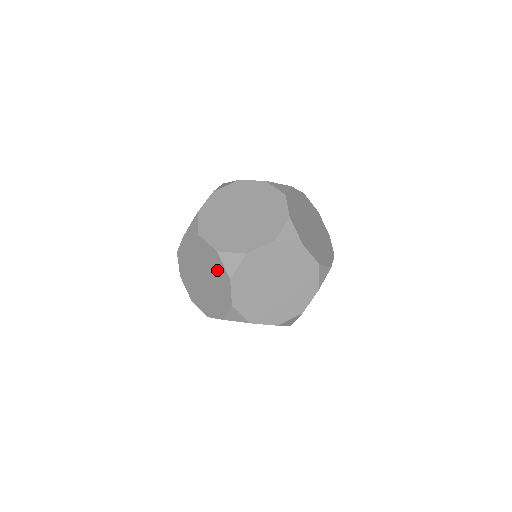
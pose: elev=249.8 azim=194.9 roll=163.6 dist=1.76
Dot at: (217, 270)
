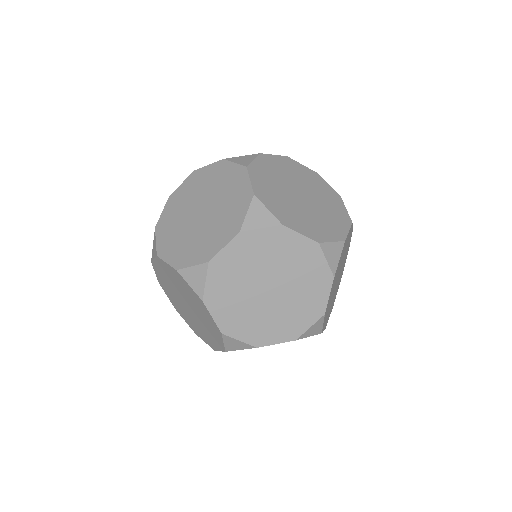
Dot at: (189, 293)
